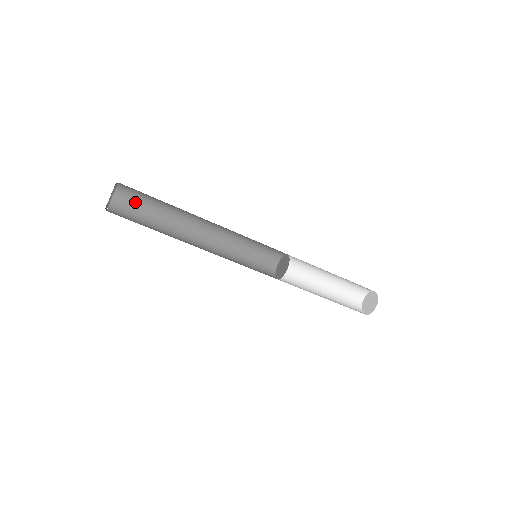
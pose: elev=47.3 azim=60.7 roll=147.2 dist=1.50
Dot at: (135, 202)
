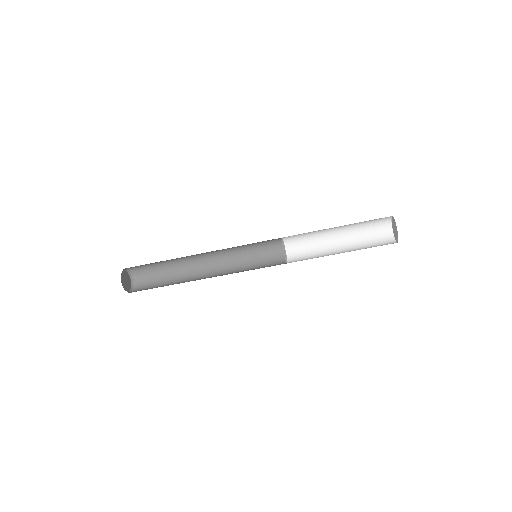
Dot at: (149, 275)
